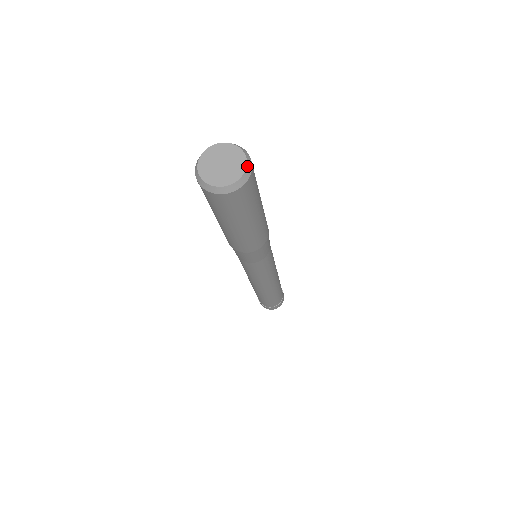
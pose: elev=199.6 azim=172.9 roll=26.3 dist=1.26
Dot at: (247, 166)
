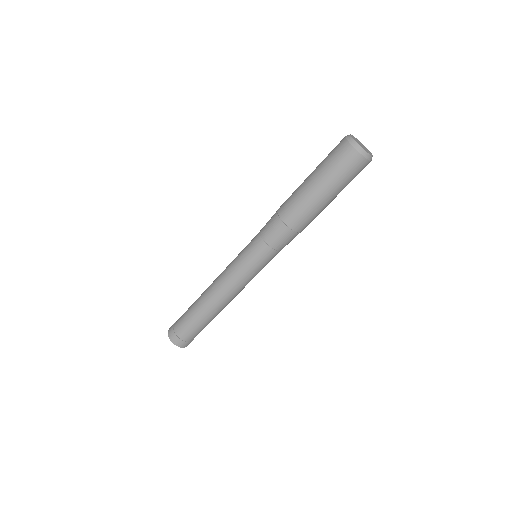
Dot at: (370, 155)
